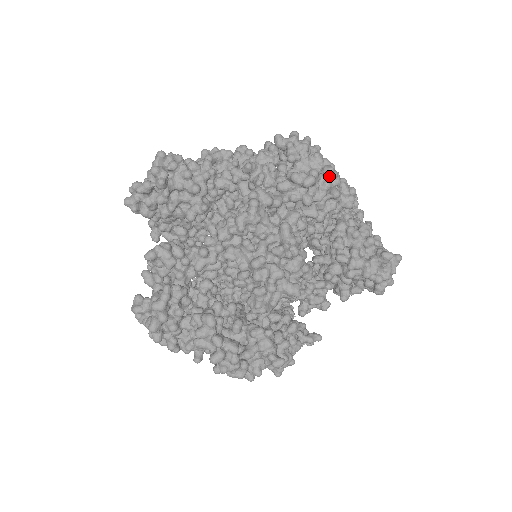
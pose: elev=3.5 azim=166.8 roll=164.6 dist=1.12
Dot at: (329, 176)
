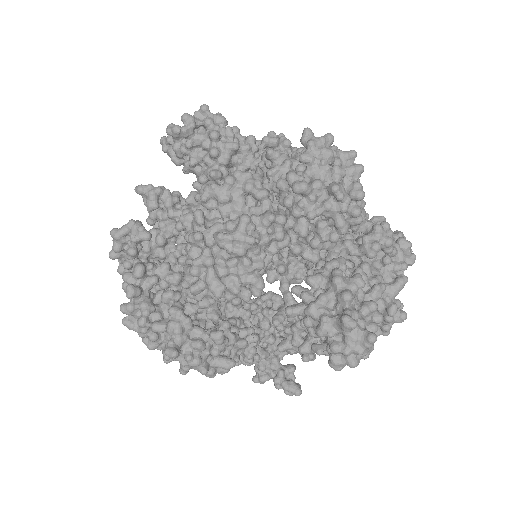
Dot at: (334, 196)
